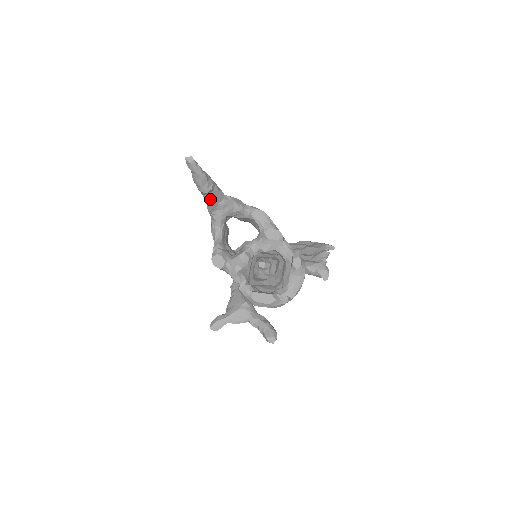
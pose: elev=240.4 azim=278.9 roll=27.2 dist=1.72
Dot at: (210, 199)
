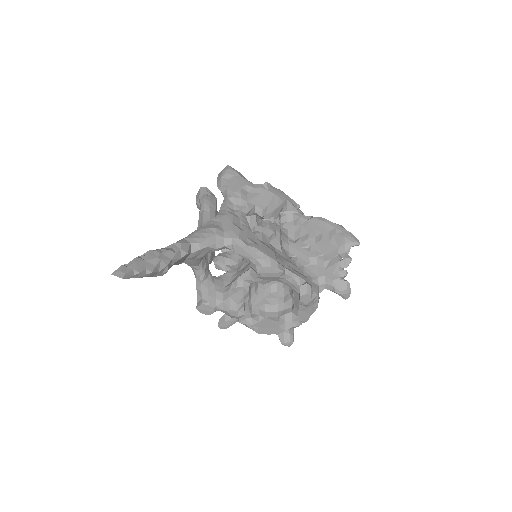
Dot at: occluded
